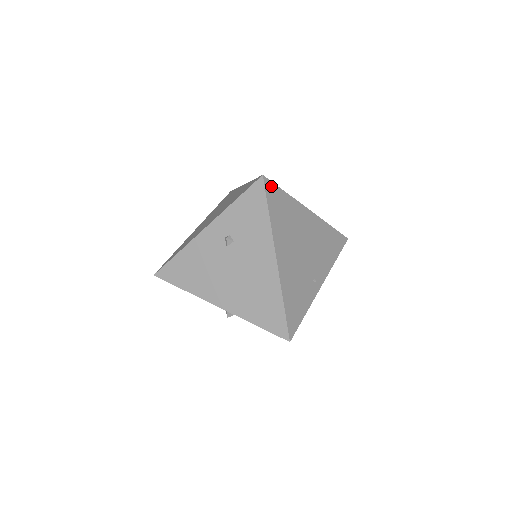
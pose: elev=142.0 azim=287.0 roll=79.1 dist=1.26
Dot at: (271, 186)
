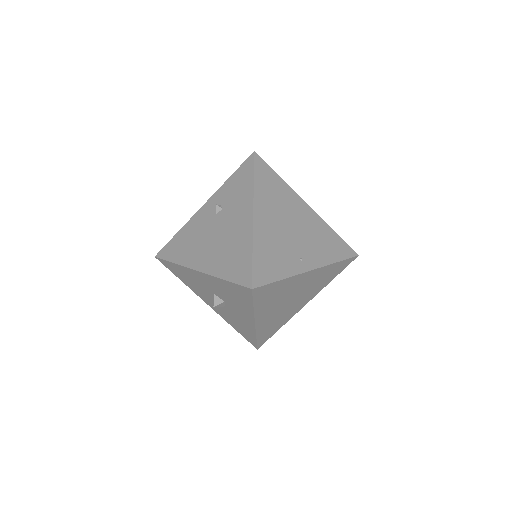
Dot at: (262, 163)
